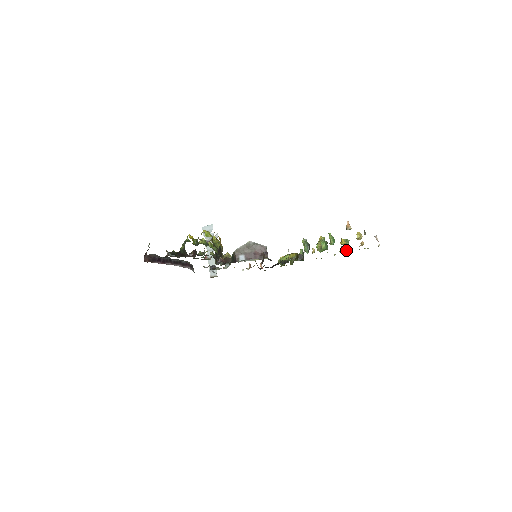
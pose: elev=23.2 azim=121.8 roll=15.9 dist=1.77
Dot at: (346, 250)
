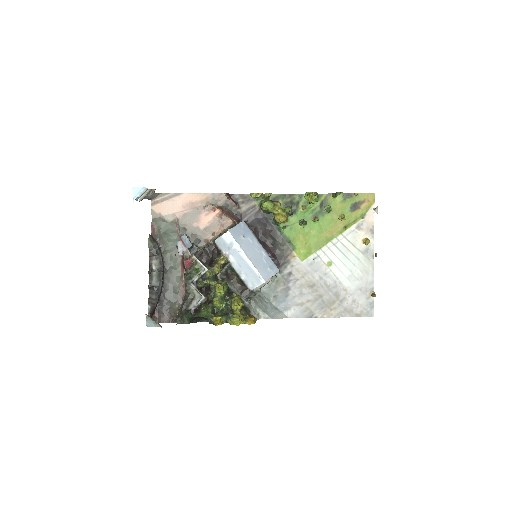
Dot at: (345, 228)
